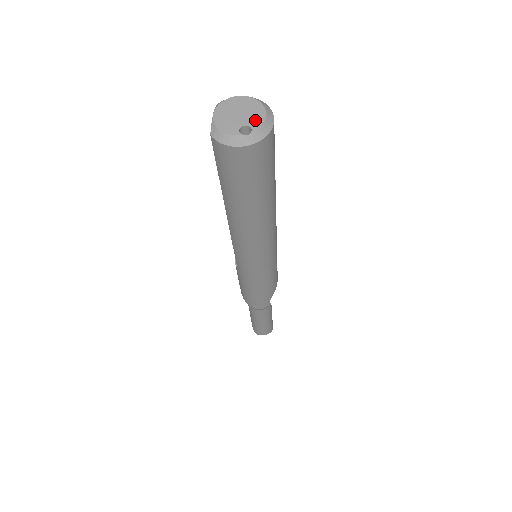
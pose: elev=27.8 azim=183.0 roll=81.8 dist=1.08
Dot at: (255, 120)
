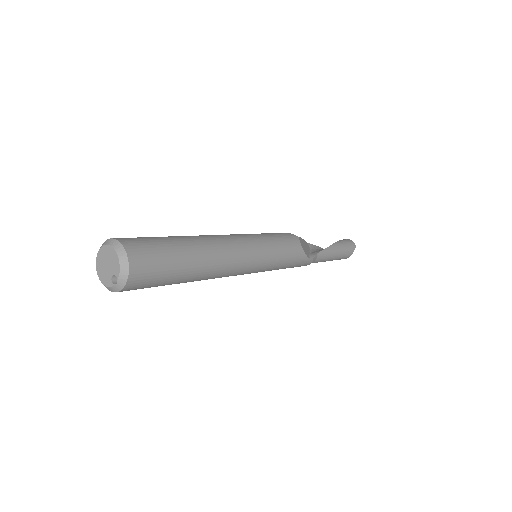
Dot at: (115, 267)
